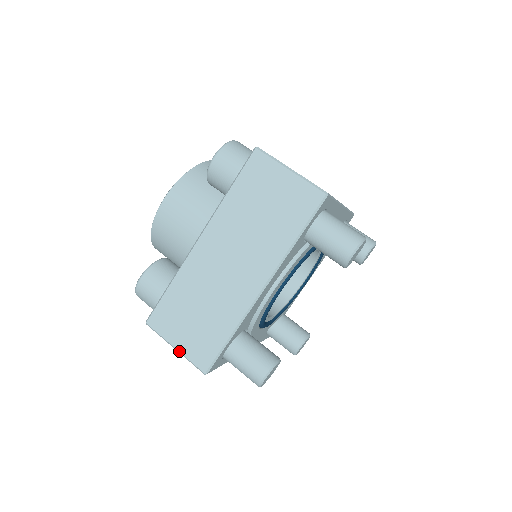
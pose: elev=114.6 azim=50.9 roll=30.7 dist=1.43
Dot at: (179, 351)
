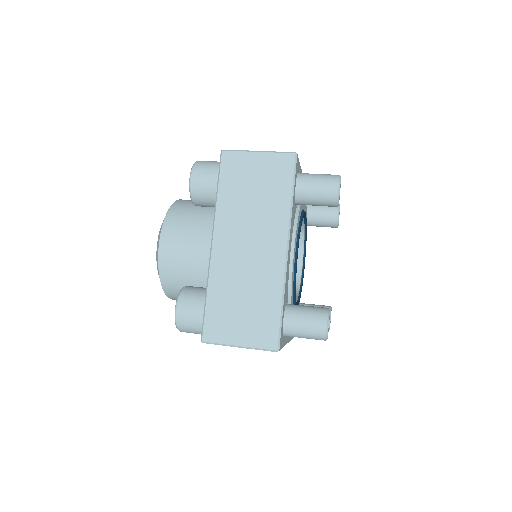
Dot at: (244, 346)
